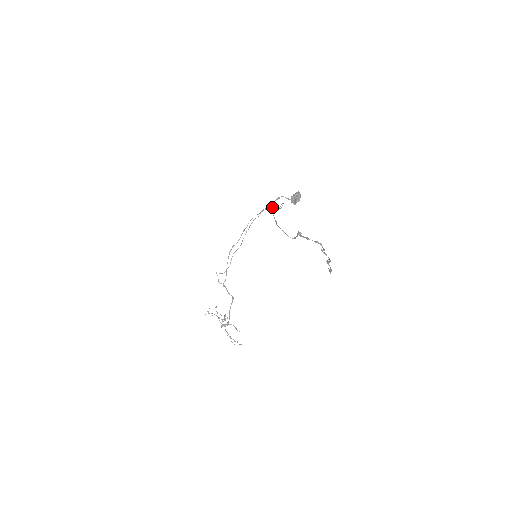
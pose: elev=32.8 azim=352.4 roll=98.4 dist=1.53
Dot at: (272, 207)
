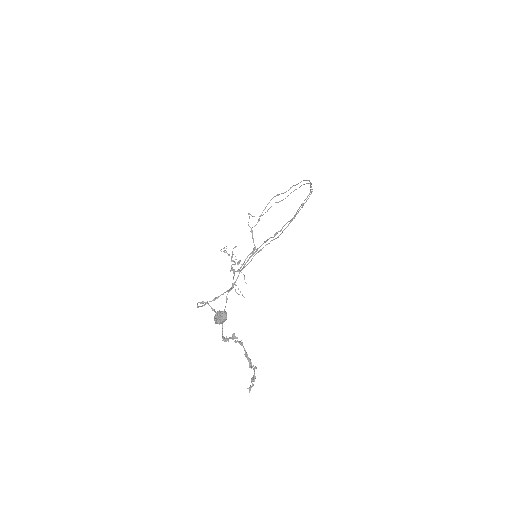
Dot at: (262, 244)
